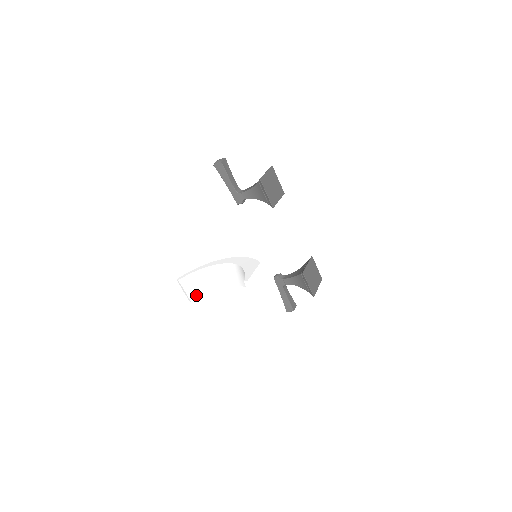
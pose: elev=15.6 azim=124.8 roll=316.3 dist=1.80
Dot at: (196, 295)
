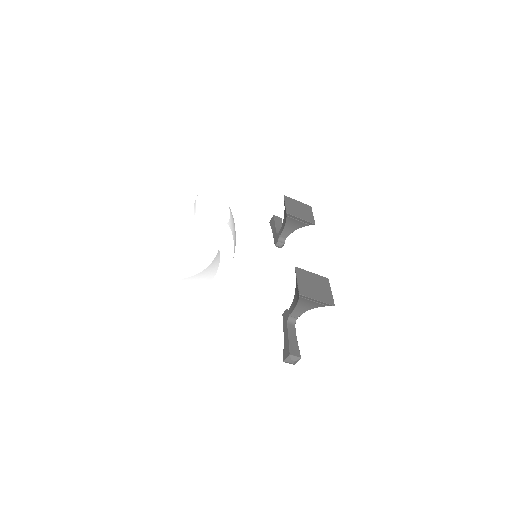
Dot at: (188, 294)
